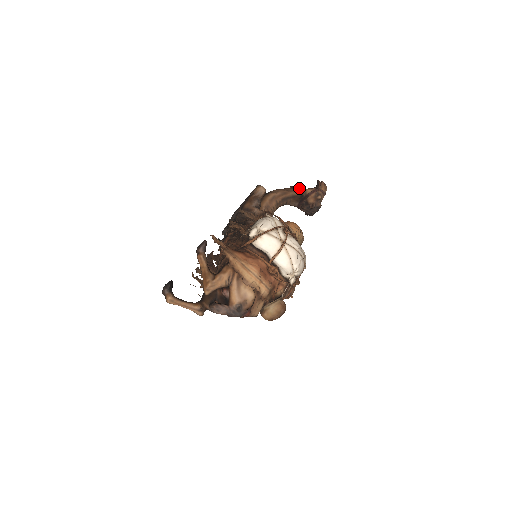
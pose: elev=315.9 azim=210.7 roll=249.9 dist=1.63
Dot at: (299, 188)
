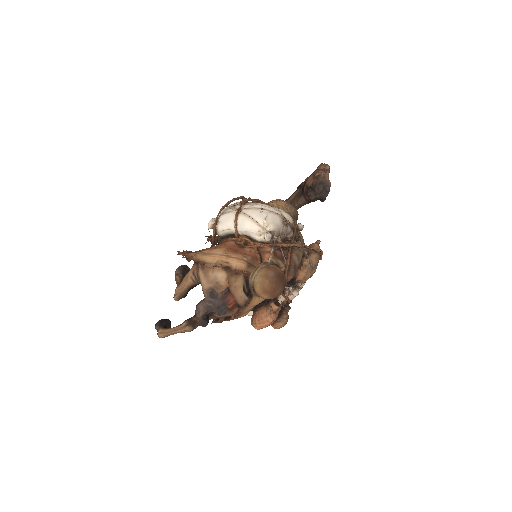
Dot at: (299, 185)
